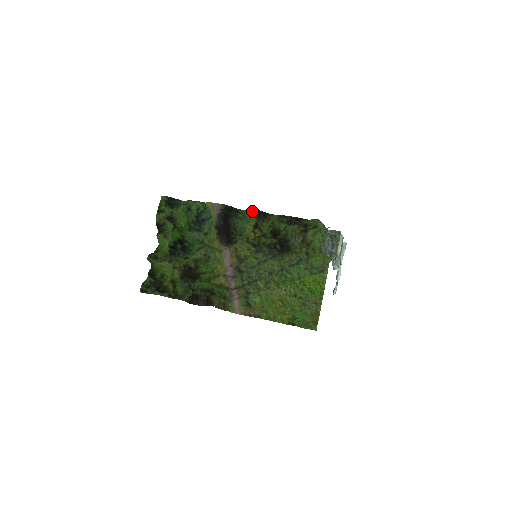
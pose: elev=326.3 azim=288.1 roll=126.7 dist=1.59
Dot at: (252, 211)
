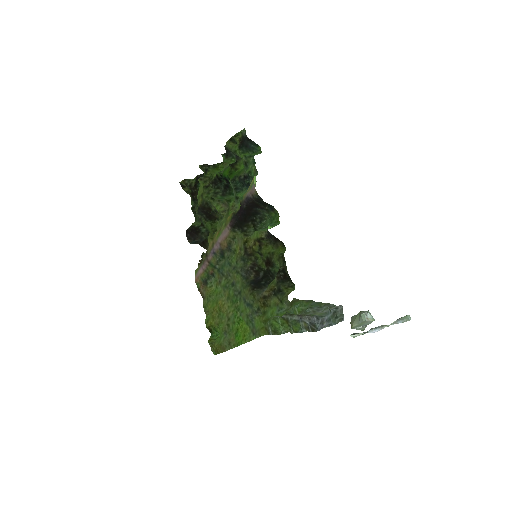
Dot at: (268, 226)
